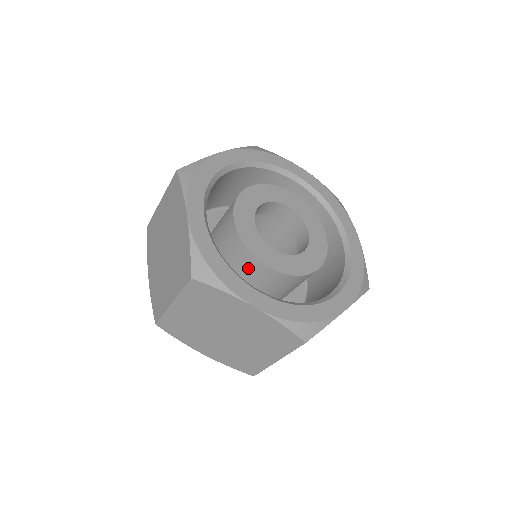
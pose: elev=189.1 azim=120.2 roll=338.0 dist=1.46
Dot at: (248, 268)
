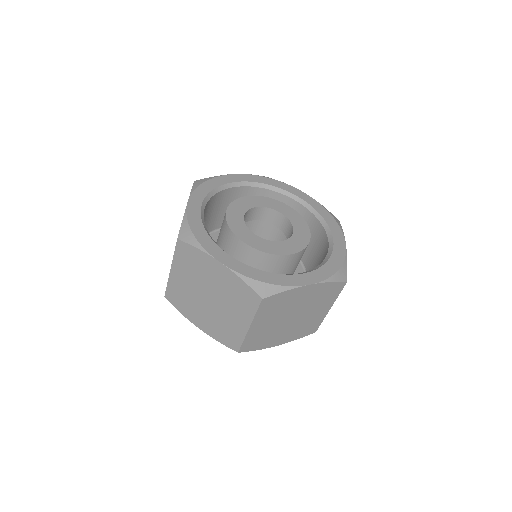
Dot at: (232, 247)
